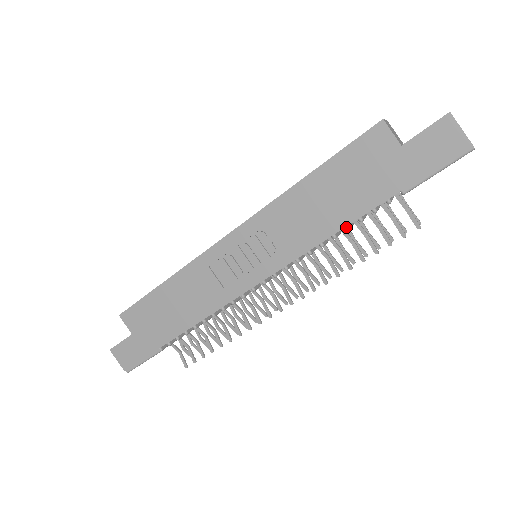
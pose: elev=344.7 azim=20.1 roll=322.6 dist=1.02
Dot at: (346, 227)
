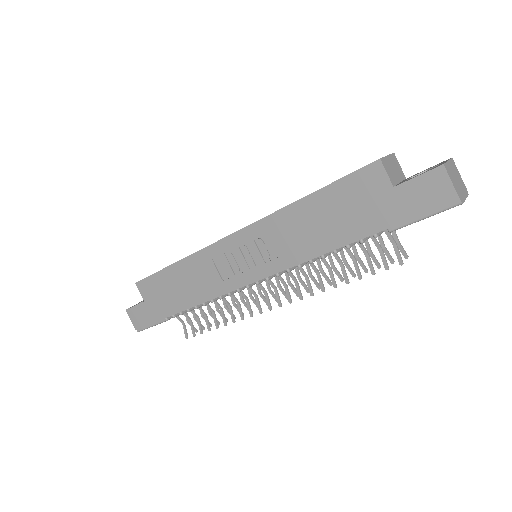
Dot at: (334, 251)
